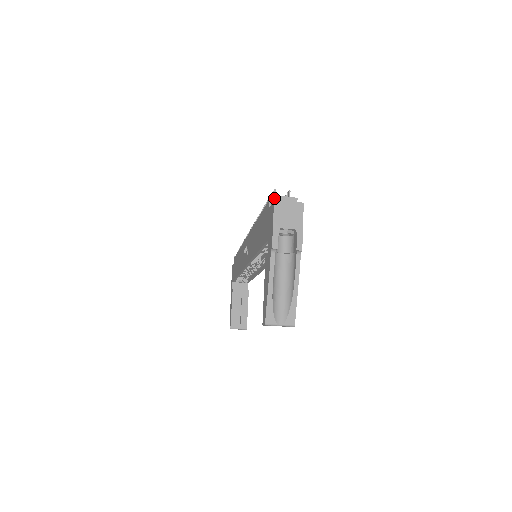
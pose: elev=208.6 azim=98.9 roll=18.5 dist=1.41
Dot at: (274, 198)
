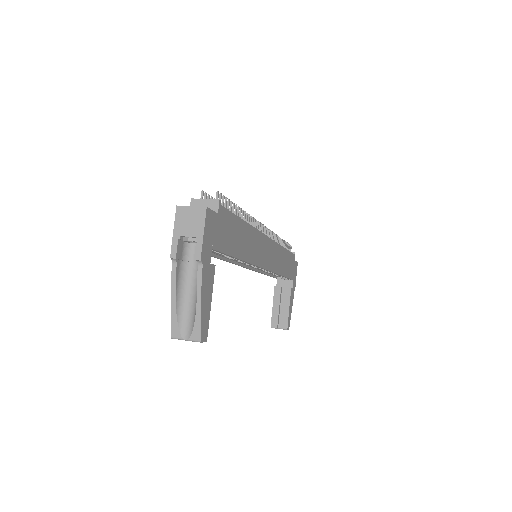
Dot at: (195, 201)
